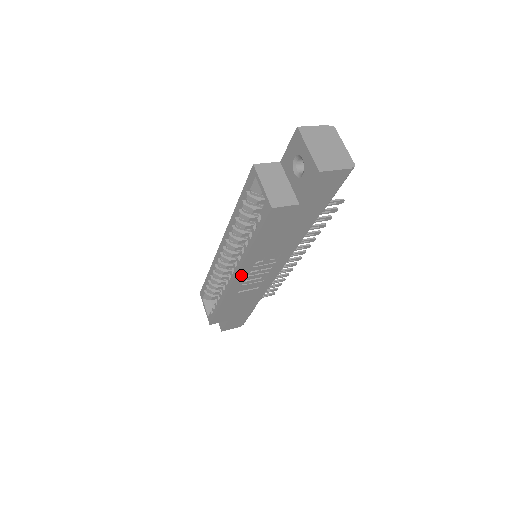
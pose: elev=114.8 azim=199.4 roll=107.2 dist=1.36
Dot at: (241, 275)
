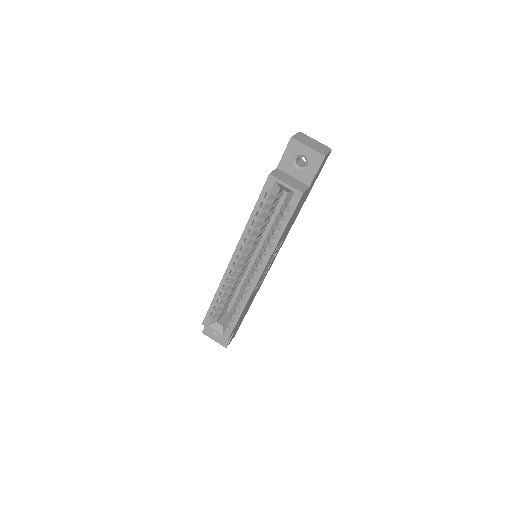
Dot at: (265, 269)
